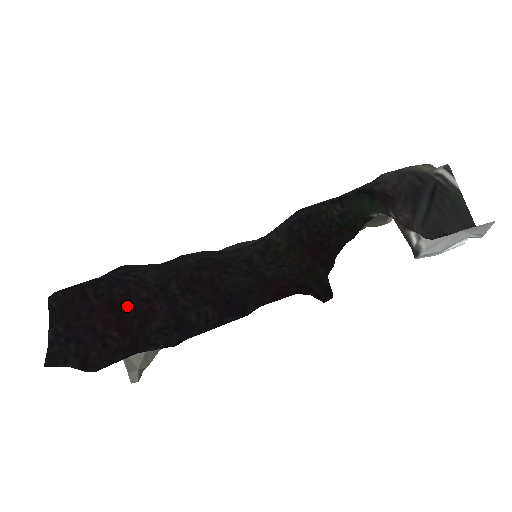
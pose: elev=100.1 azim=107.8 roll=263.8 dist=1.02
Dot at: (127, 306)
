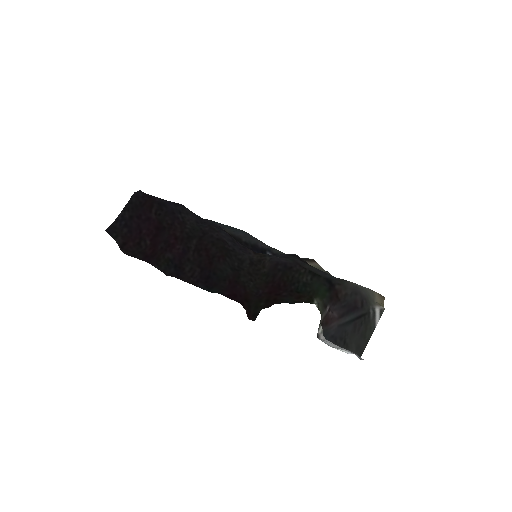
Dot at: (165, 232)
